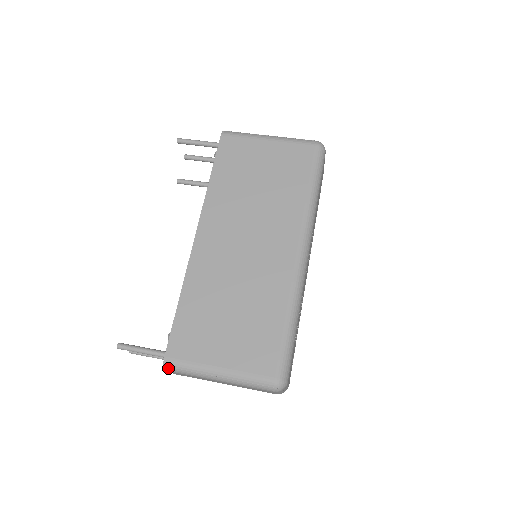
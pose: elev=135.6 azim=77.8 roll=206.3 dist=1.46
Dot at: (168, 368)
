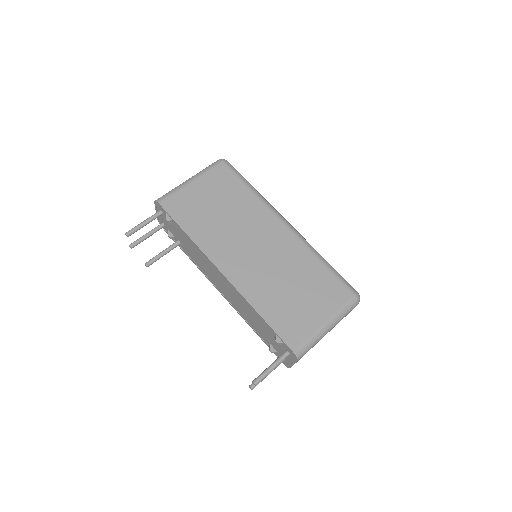
Dot at: (300, 356)
